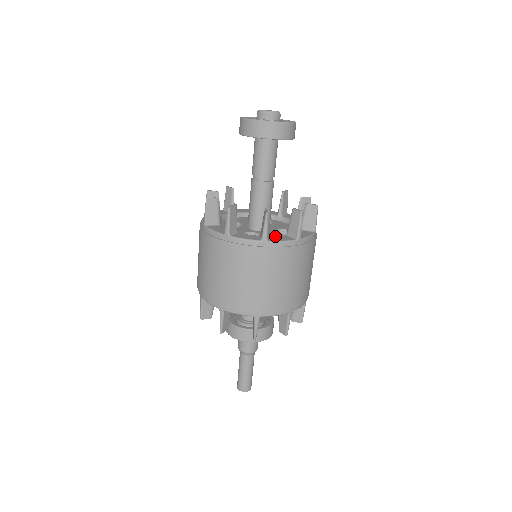
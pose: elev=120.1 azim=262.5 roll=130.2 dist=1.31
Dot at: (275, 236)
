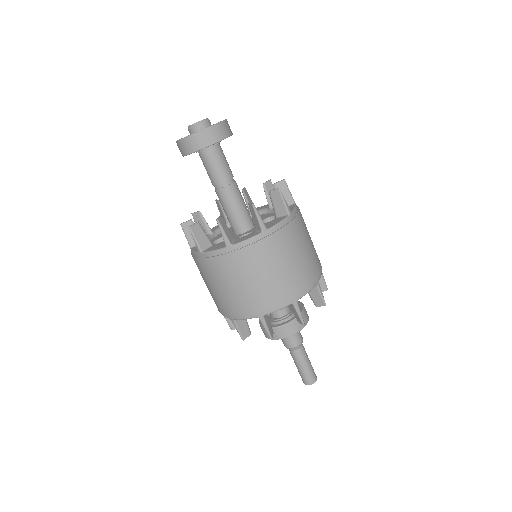
Dot at: occluded
